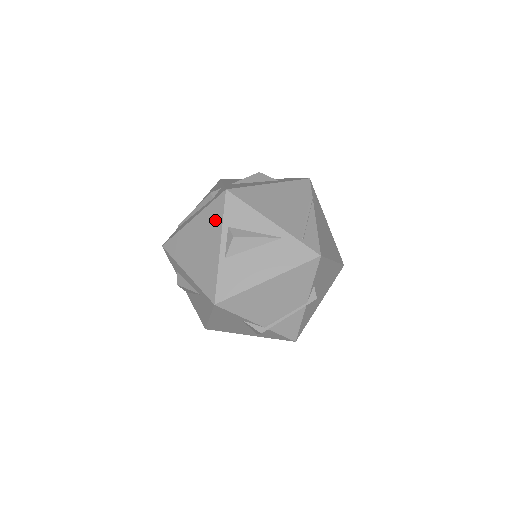
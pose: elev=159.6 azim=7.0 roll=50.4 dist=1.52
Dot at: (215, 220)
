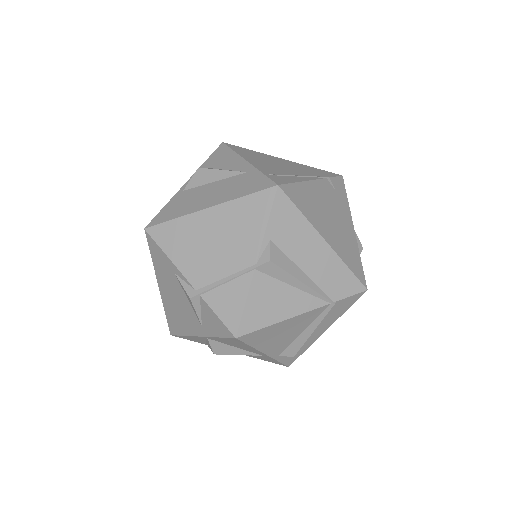
Dot at: occluded
